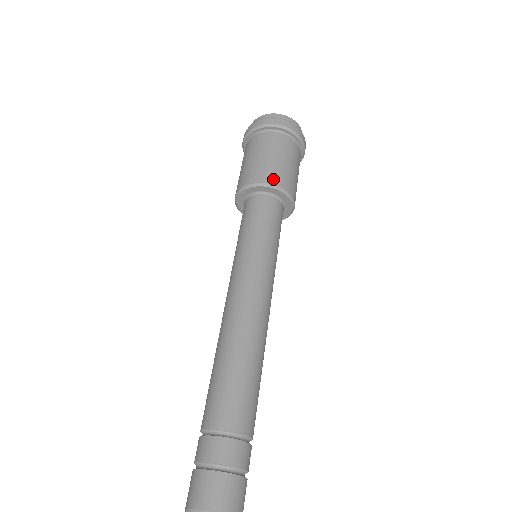
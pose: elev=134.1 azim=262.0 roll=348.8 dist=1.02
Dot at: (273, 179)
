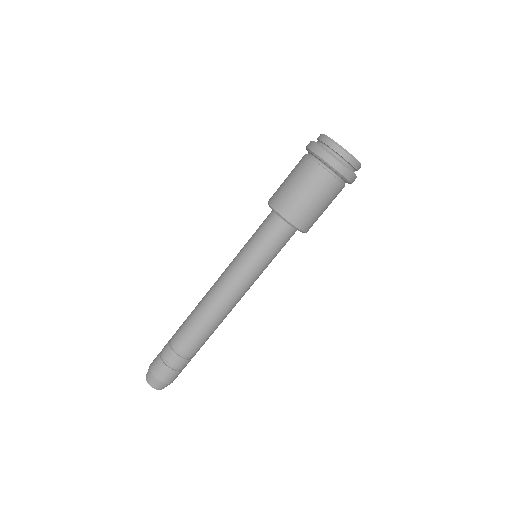
Dot at: (282, 208)
